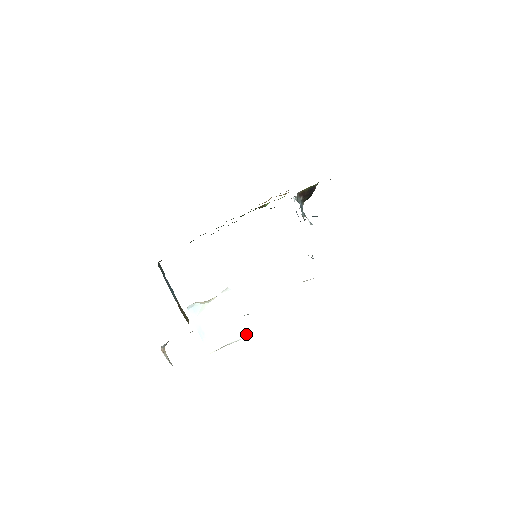
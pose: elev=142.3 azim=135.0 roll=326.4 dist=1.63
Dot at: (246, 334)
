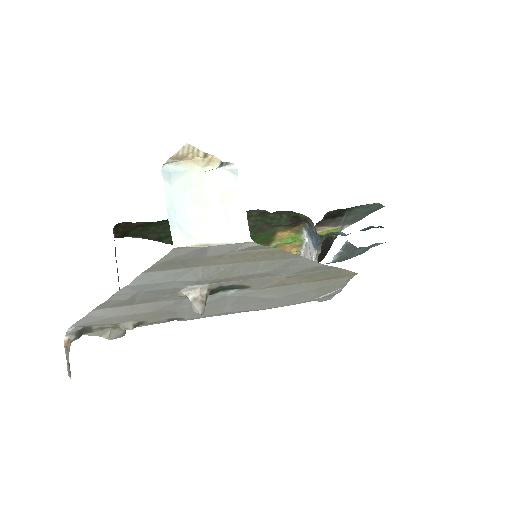
Dot at: (248, 235)
